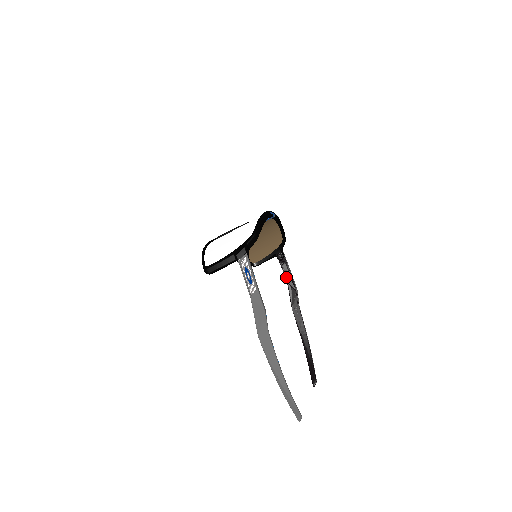
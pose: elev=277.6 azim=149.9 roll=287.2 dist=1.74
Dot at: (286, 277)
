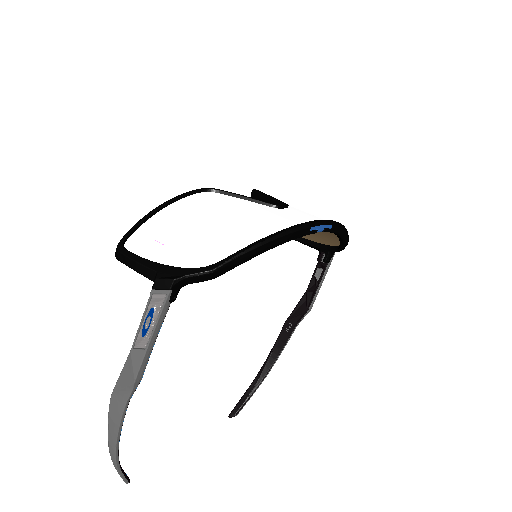
Dot at: (310, 284)
